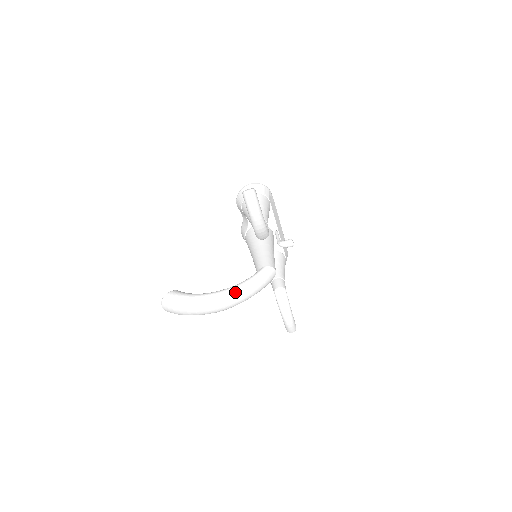
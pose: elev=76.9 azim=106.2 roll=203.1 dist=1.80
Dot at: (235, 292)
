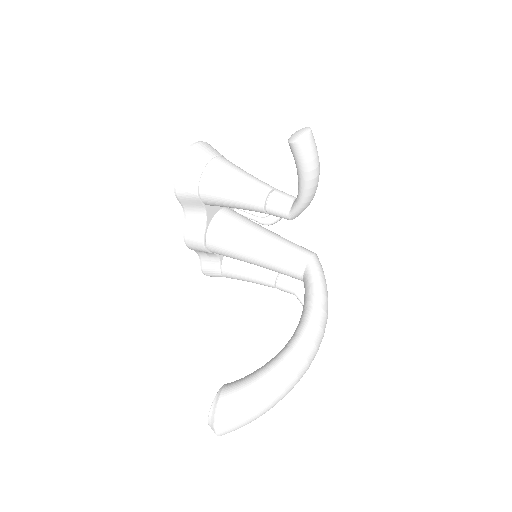
Dot at: (321, 318)
